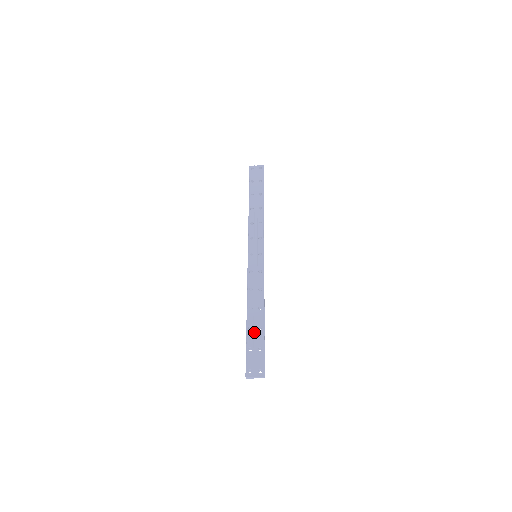
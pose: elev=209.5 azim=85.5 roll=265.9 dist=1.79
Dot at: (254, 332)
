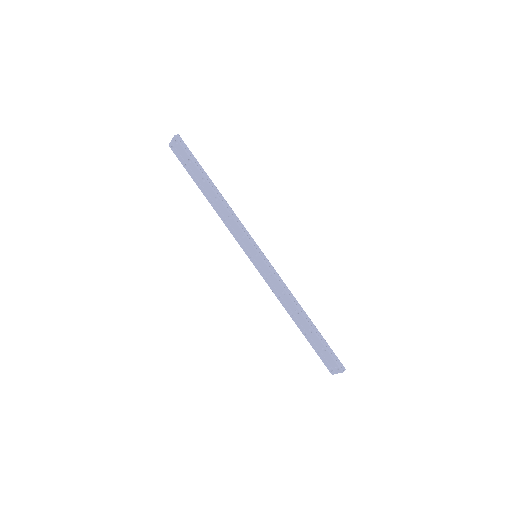
Dot at: (309, 336)
